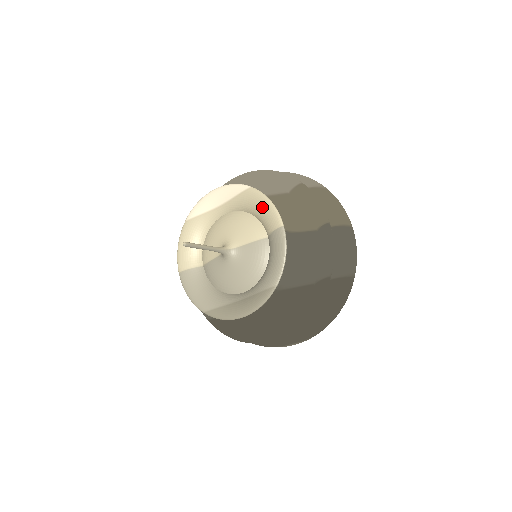
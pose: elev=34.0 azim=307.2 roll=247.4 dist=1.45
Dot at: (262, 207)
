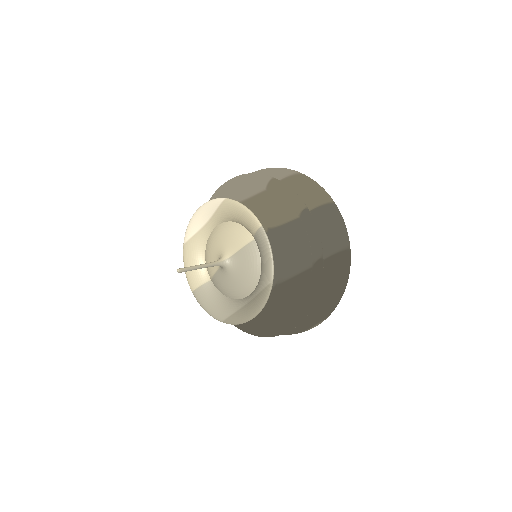
Dot at: (240, 214)
